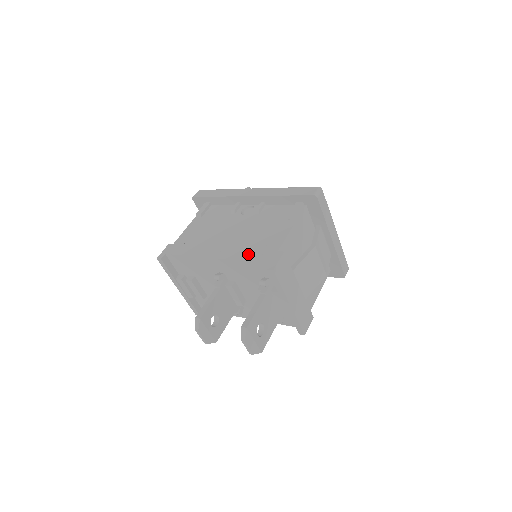
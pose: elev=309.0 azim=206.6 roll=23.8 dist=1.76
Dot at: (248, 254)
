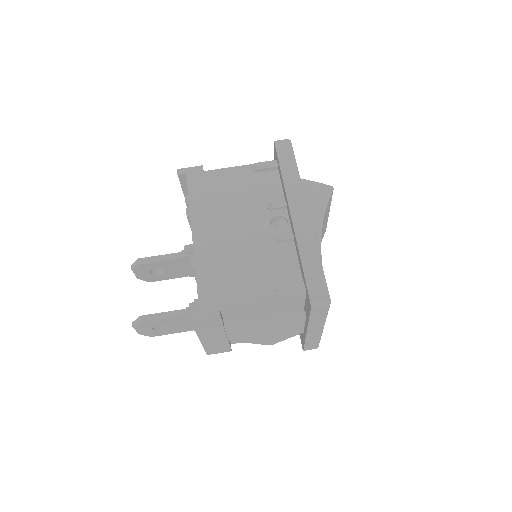
Dot at: (207, 274)
